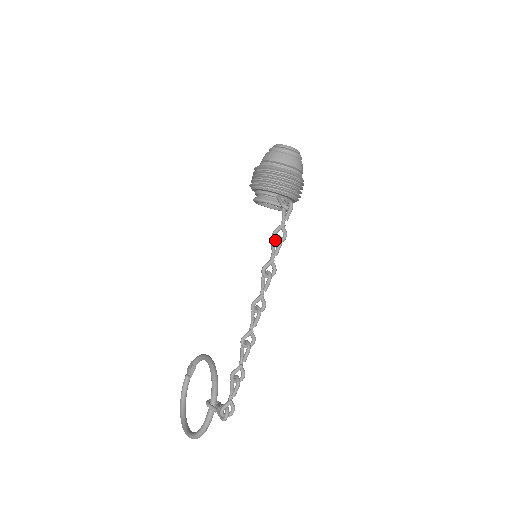
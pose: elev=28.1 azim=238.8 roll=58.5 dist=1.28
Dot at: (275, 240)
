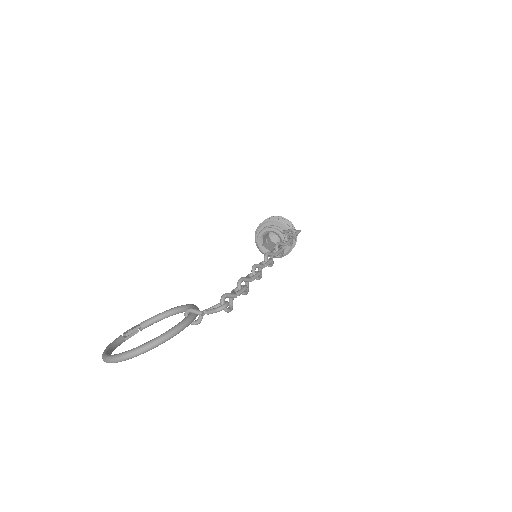
Dot at: (287, 238)
